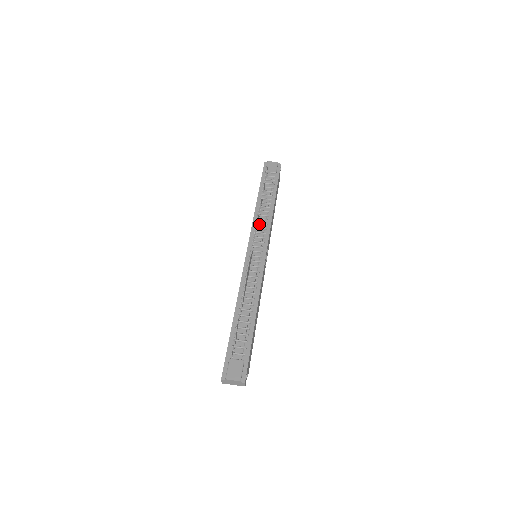
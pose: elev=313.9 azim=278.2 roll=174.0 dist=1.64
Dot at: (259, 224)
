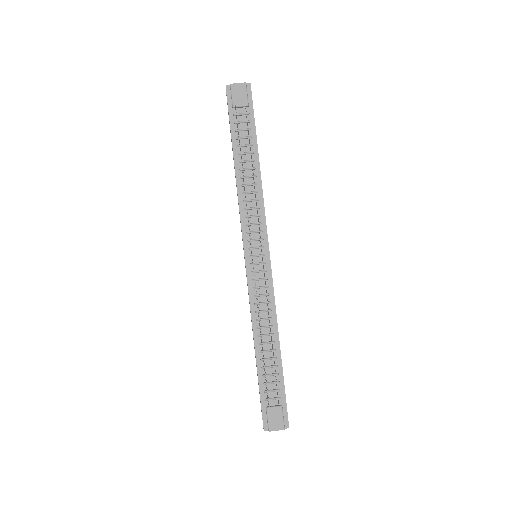
Dot at: (249, 209)
